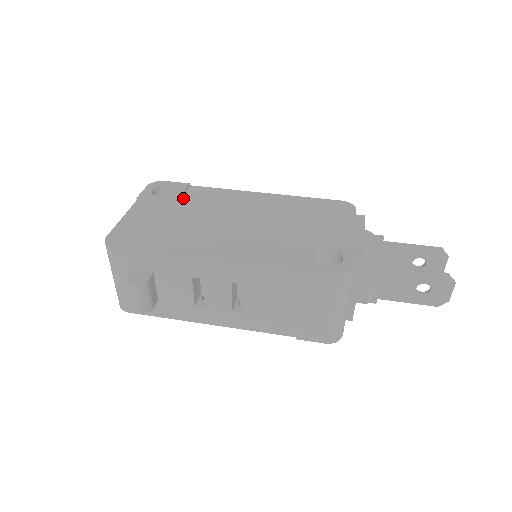
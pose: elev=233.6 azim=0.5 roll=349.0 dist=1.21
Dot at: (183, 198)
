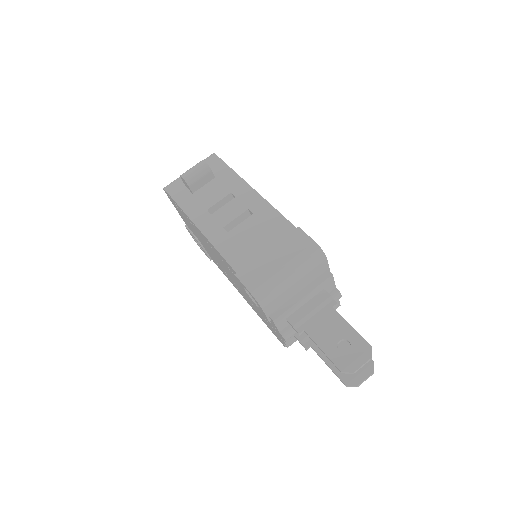
Dot at: occluded
